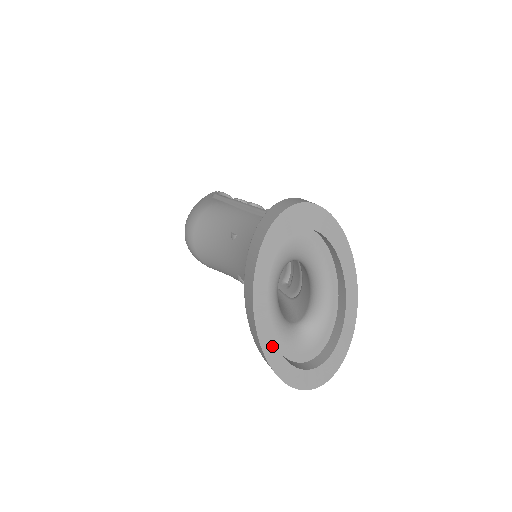
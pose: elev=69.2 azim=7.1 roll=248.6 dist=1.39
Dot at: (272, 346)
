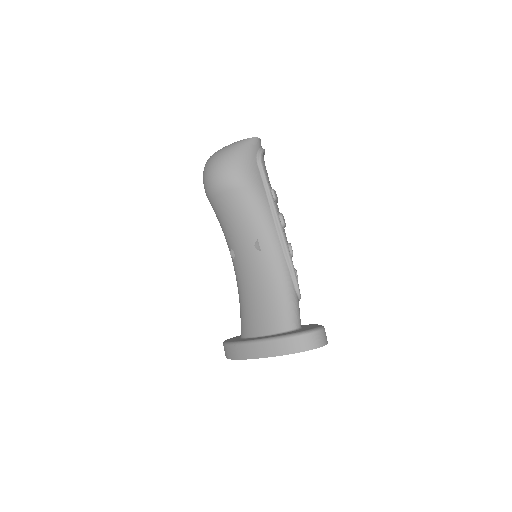
Dot at: occluded
